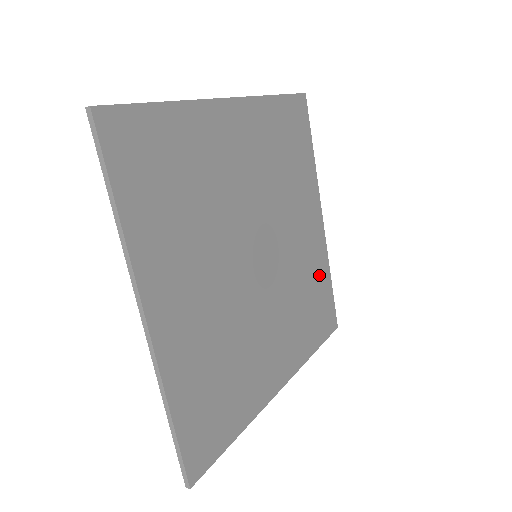
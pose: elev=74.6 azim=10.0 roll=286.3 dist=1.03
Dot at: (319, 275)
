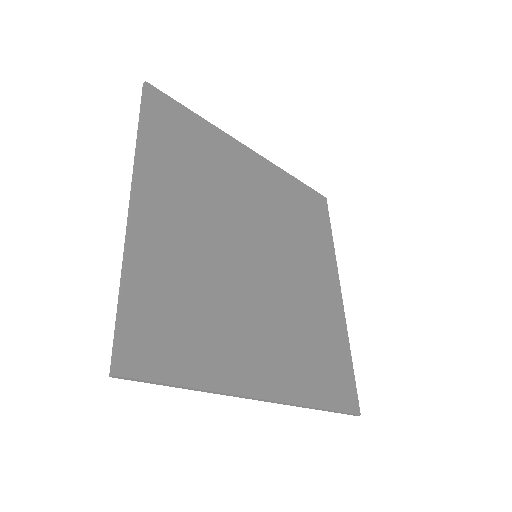
Dot at: (288, 191)
